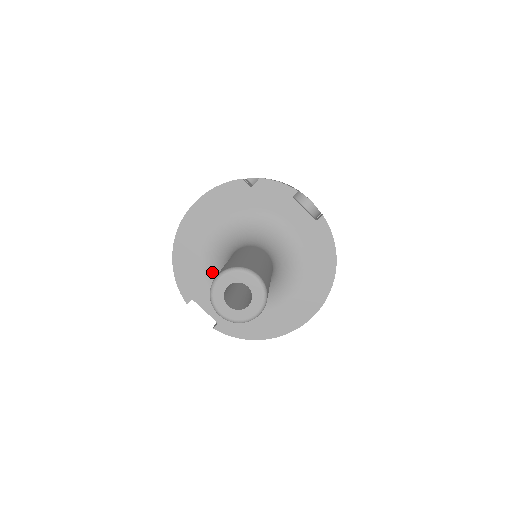
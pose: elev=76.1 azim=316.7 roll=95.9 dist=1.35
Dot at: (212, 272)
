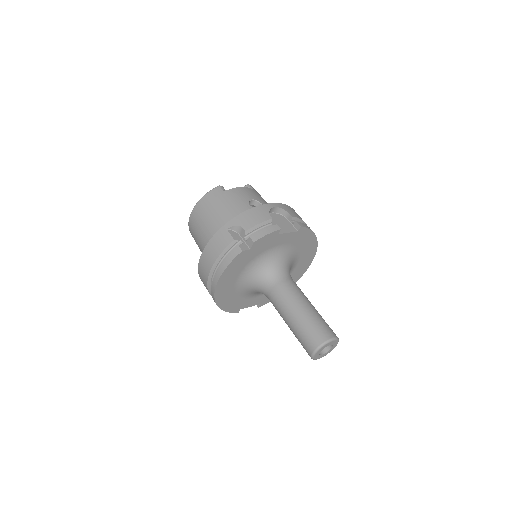
Dot at: (247, 294)
